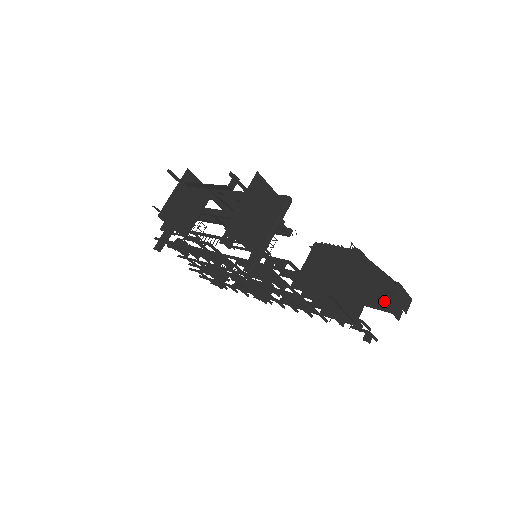
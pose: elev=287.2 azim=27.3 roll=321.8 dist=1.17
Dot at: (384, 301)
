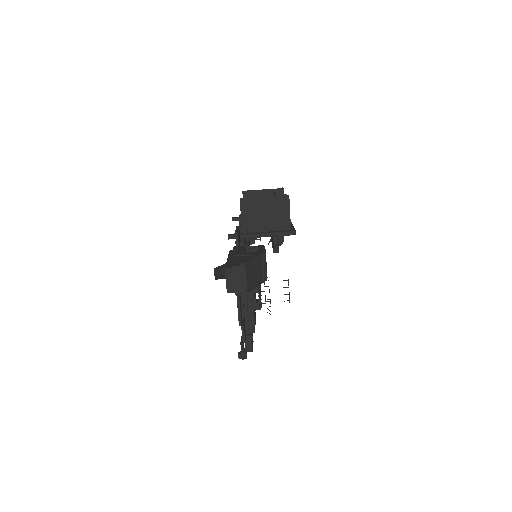
Dot at: (229, 267)
